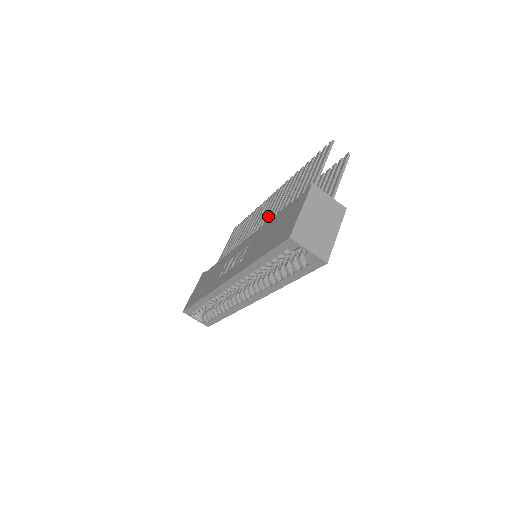
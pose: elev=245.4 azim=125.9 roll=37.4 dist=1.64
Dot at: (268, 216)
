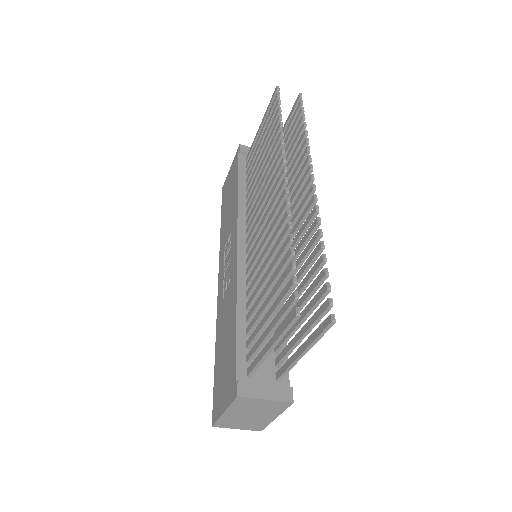
Dot at: (259, 240)
